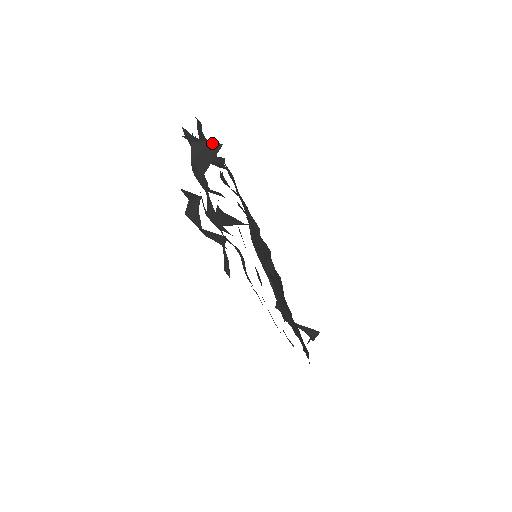
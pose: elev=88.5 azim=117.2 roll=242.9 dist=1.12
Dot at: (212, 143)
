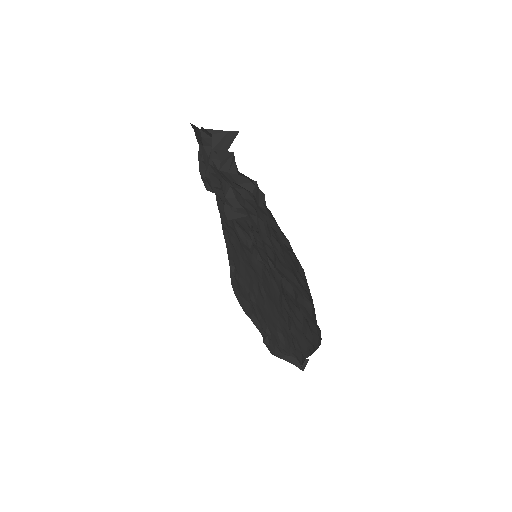
Dot at: (230, 132)
